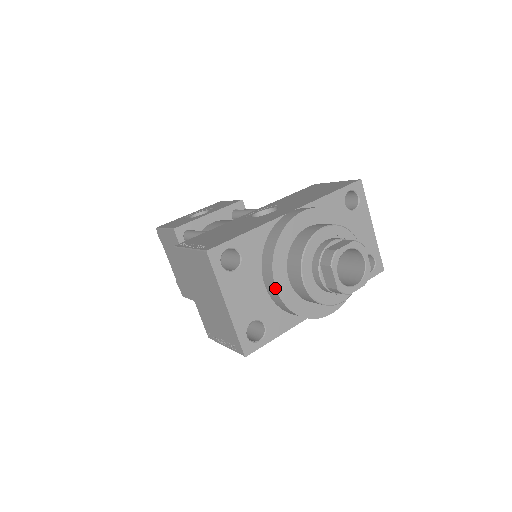
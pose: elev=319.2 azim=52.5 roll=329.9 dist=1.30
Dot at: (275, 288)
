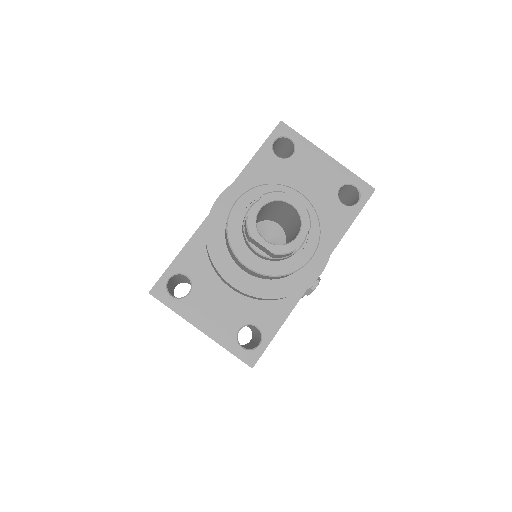
Dot at: (233, 287)
